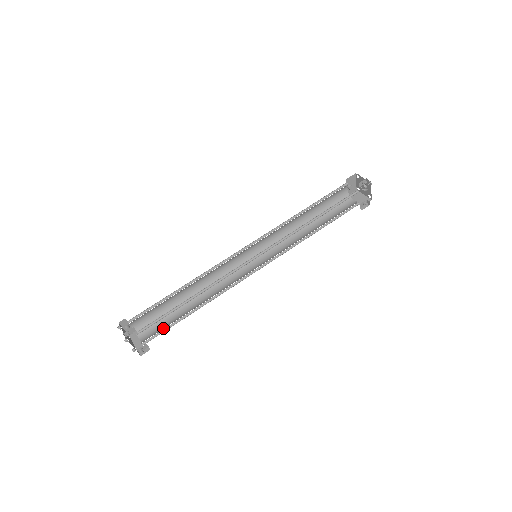
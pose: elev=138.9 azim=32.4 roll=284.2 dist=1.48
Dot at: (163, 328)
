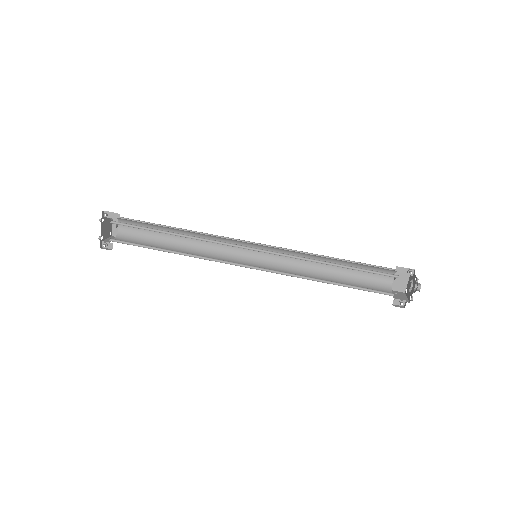
Dot at: (135, 243)
